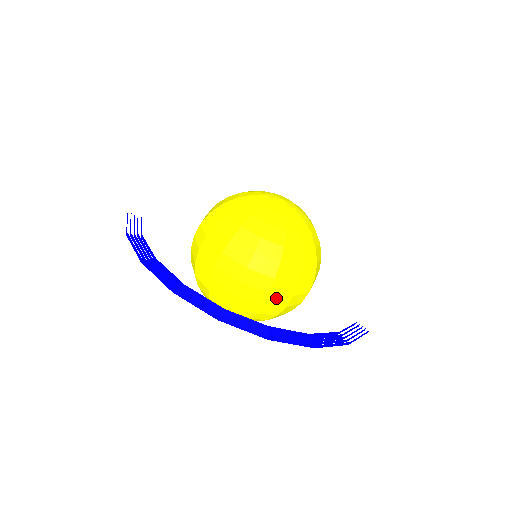
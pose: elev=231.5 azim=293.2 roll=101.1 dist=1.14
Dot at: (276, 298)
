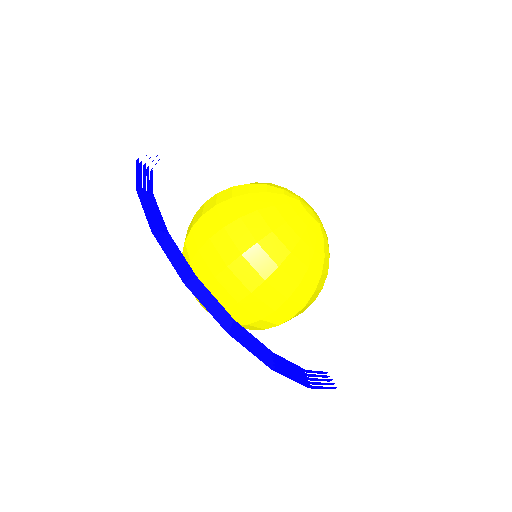
Dot at: (256, 303)
